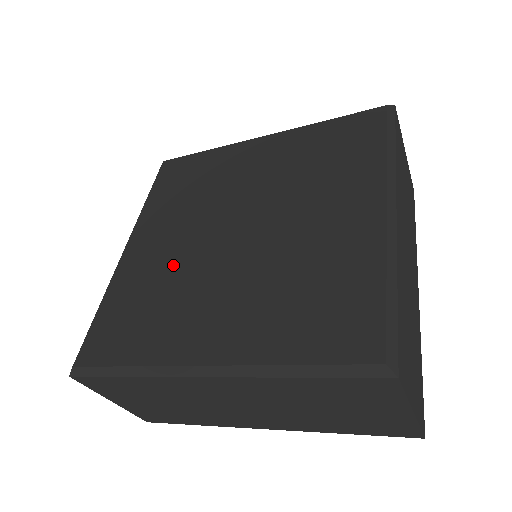
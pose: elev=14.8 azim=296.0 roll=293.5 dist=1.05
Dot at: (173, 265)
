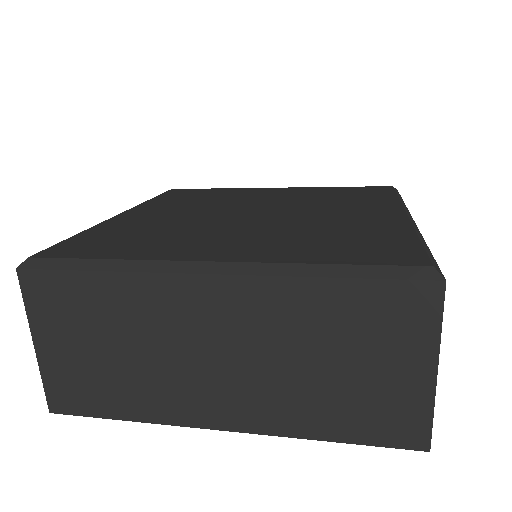
Dot at: (178, 222)
